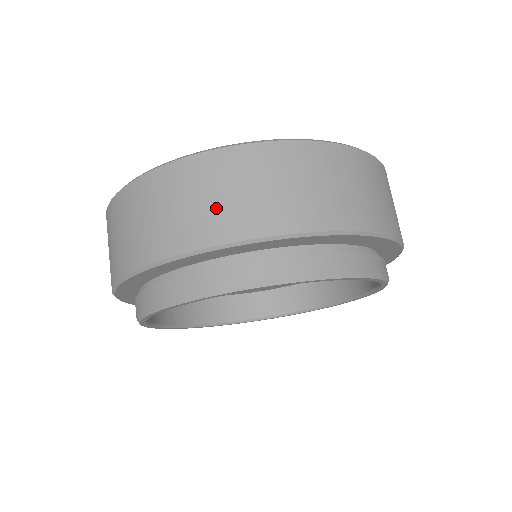
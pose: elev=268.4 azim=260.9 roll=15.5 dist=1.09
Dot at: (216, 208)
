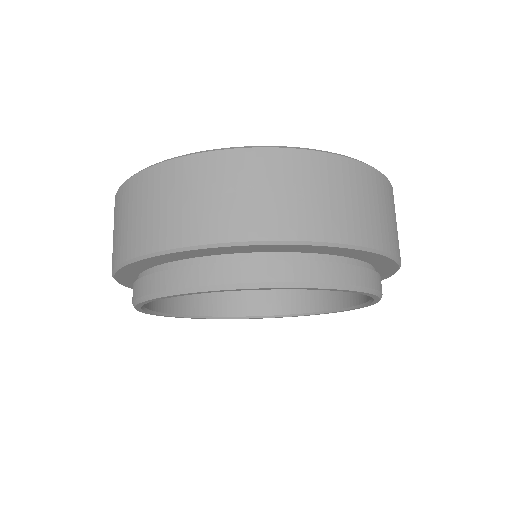
Dot at: (226, 206)
